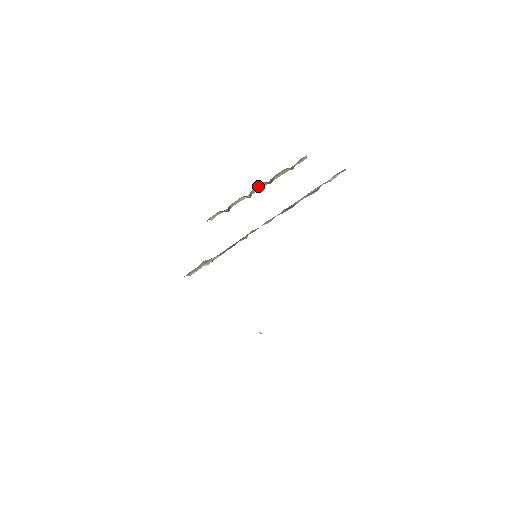
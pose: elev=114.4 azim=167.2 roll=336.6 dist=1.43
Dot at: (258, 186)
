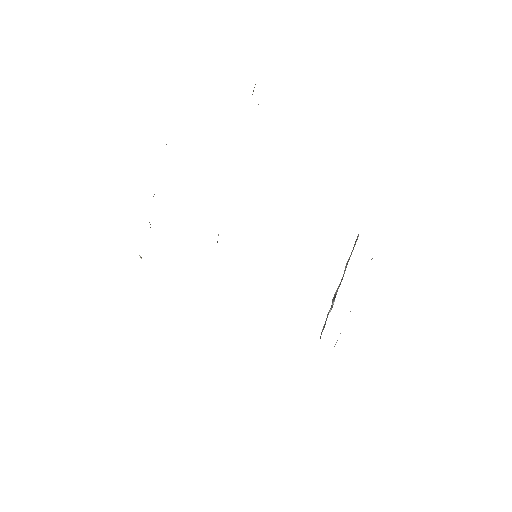
Dot at: occluded
